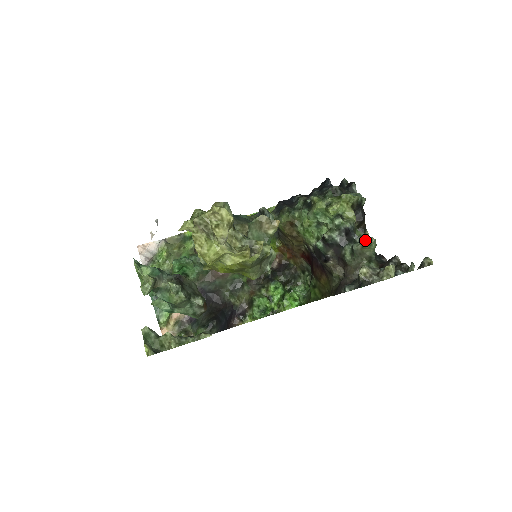
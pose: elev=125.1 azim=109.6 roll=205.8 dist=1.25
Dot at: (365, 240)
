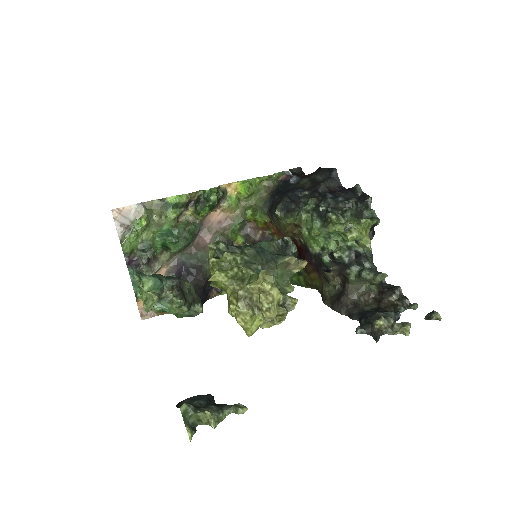
Dot at: (379, 277)
